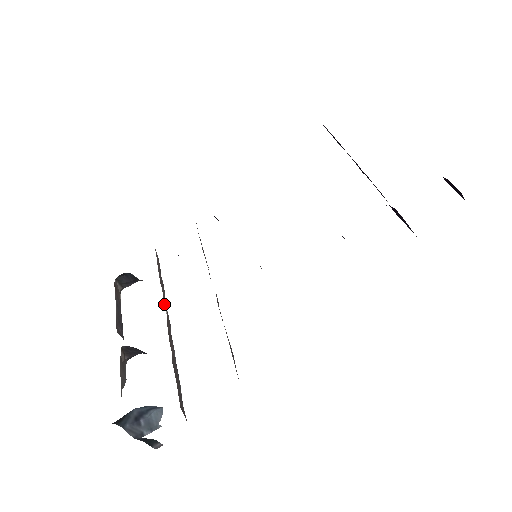
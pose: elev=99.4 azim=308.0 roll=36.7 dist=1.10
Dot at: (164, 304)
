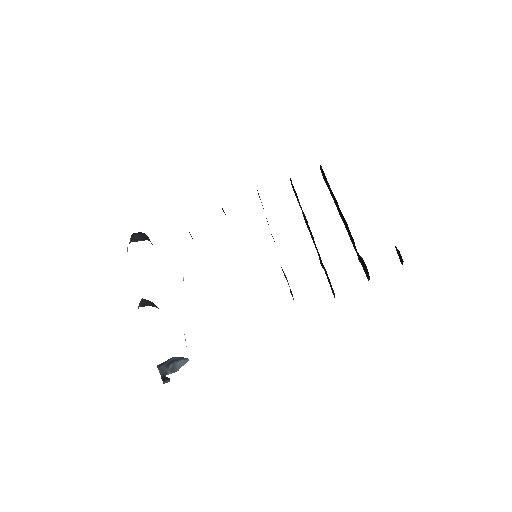
Dot at: occluded
